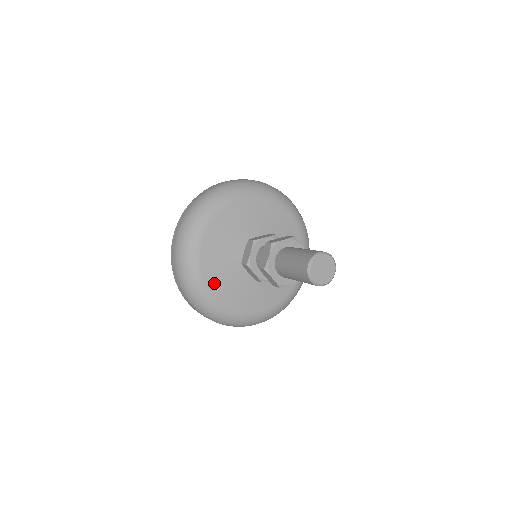
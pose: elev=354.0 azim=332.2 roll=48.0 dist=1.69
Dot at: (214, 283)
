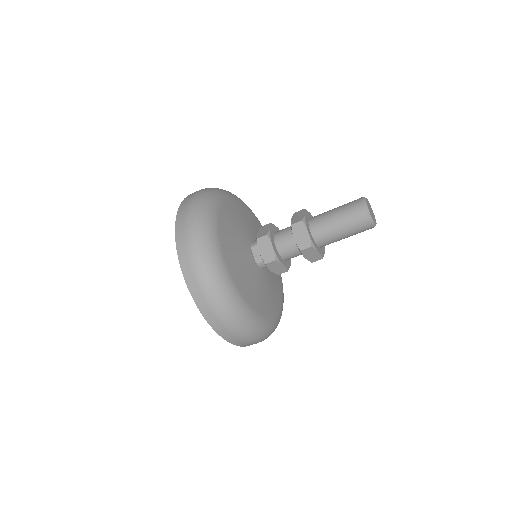
Dot at: (226, 246)
